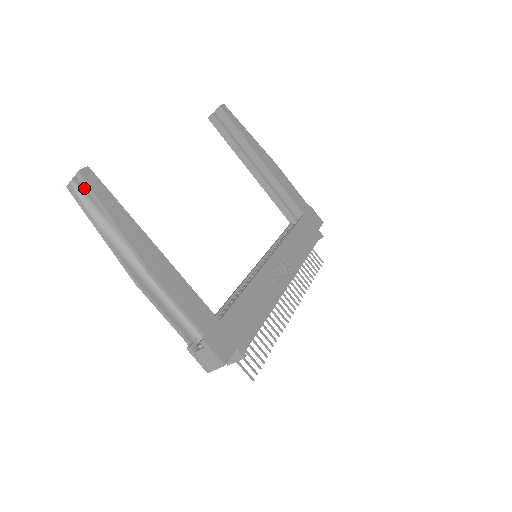
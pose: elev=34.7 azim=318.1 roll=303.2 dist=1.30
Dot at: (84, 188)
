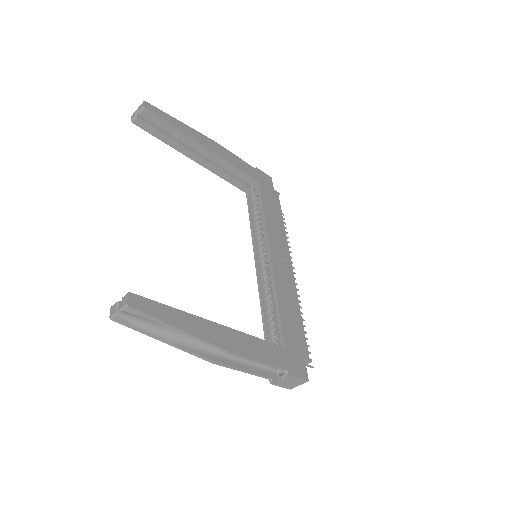
Dot at: (138, 316)
